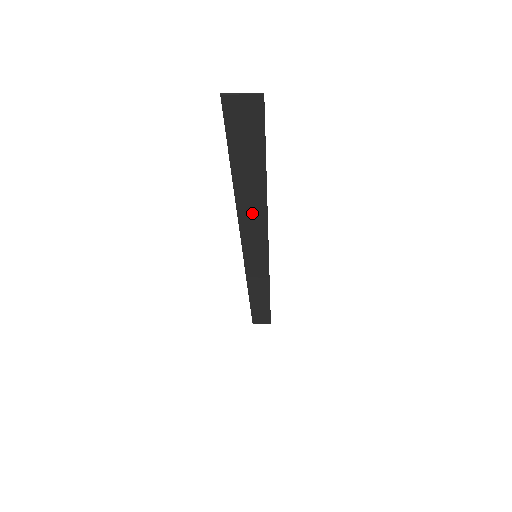
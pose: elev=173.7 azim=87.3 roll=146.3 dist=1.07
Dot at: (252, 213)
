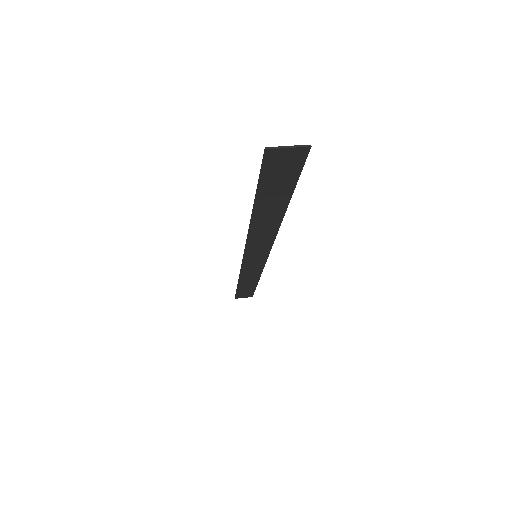
Dot at: (264, 229)
